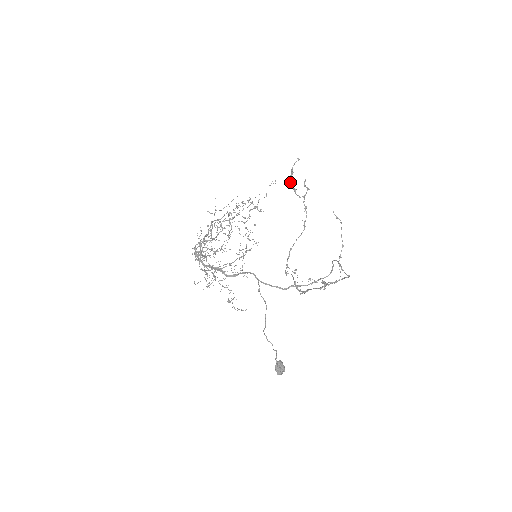
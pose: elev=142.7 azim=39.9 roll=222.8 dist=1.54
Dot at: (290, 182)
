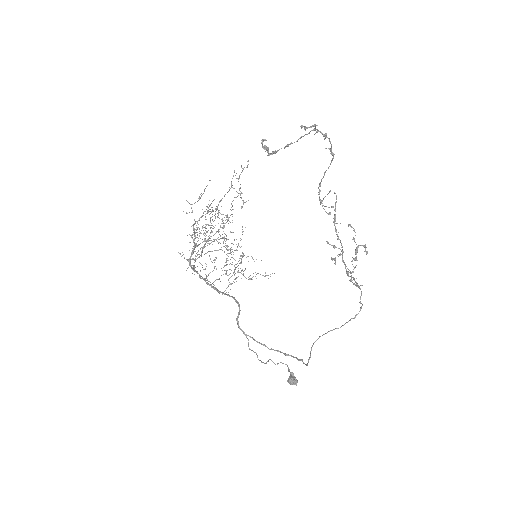
Dot at: (271, 153)
